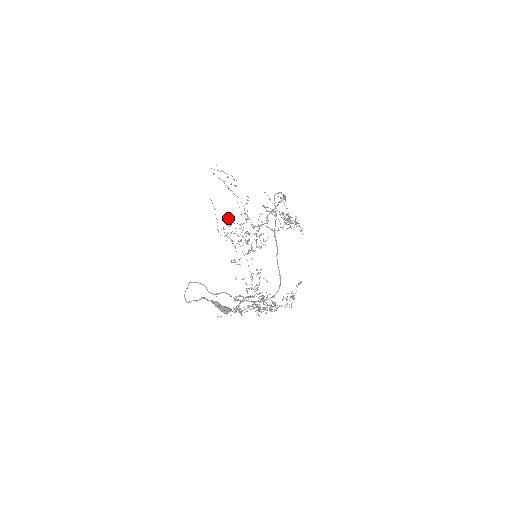
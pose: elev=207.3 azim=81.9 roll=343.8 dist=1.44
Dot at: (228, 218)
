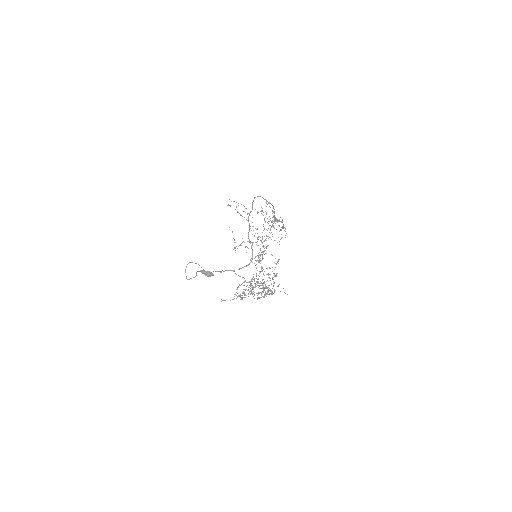
Dot at: (242, 238)
